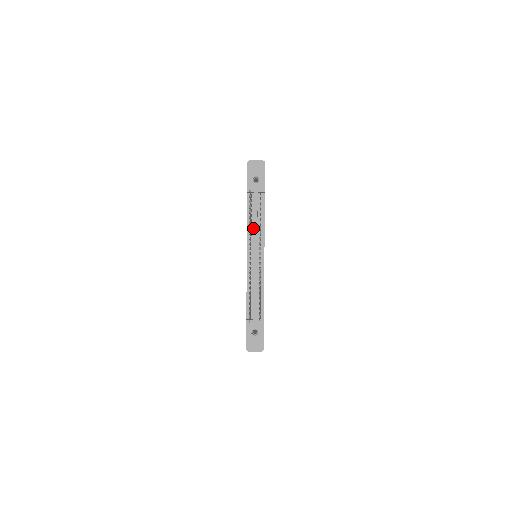
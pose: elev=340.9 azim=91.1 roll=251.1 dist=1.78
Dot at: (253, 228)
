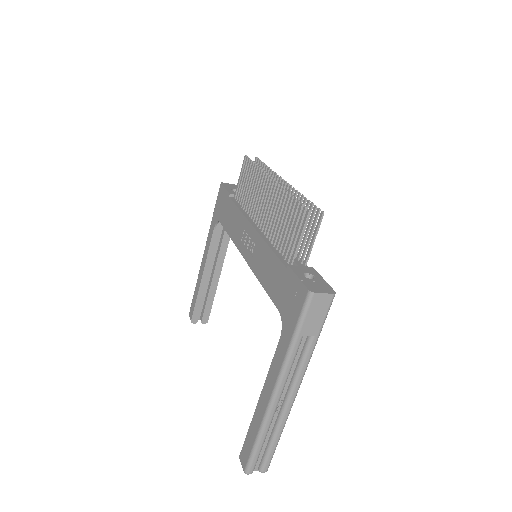
Dot at: occluded
